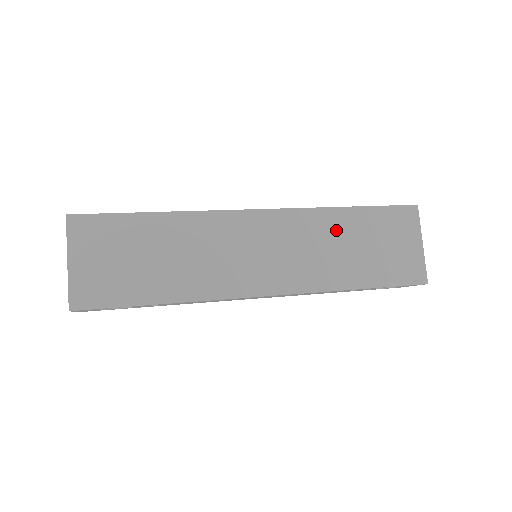
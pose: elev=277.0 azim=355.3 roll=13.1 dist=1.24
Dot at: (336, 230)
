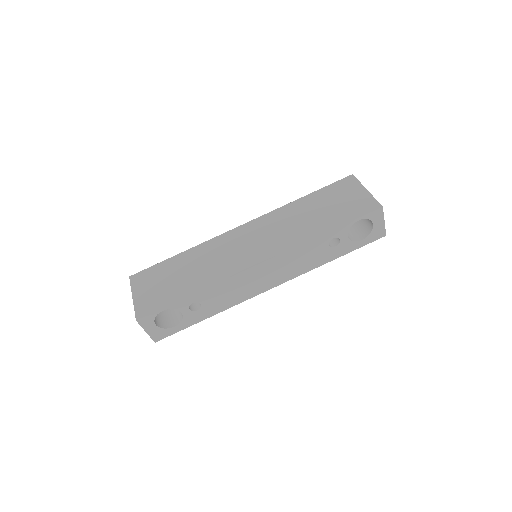
Dot at: (298, 211)
